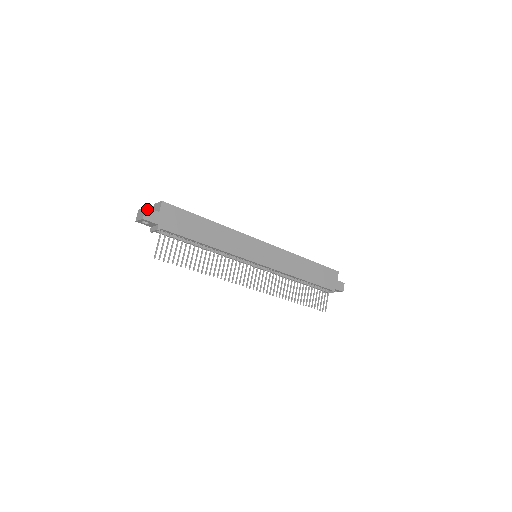
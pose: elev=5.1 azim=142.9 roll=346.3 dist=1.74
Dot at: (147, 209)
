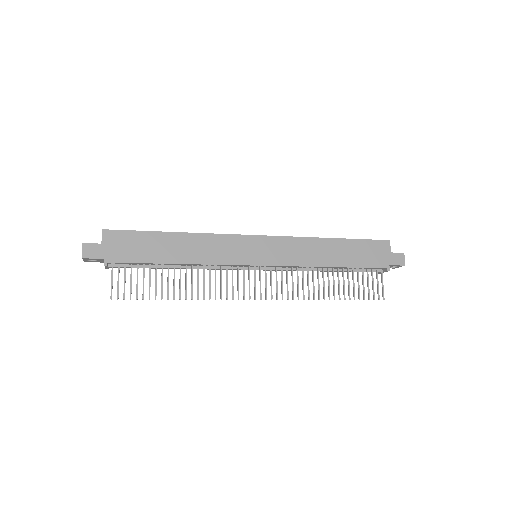
Dot at: (85, 245)
